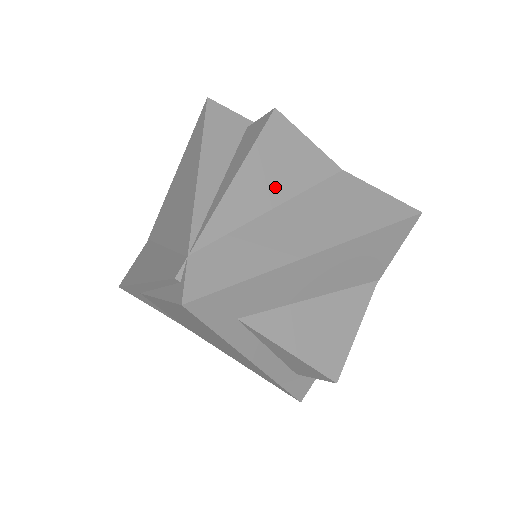
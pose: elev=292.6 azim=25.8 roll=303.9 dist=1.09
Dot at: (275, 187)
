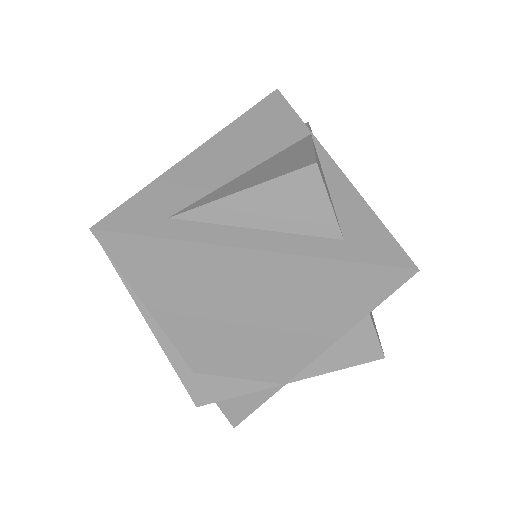
Dot at: occluded
